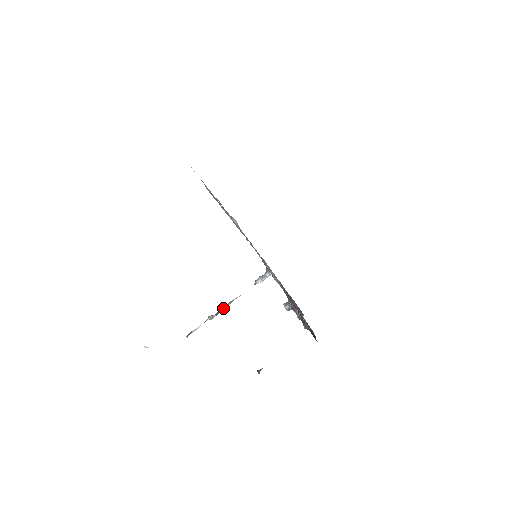
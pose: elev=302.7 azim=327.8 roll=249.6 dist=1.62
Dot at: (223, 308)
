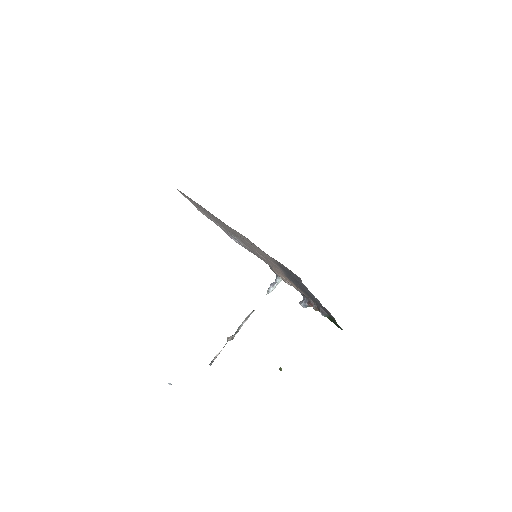
Dot at: (241, 326)
